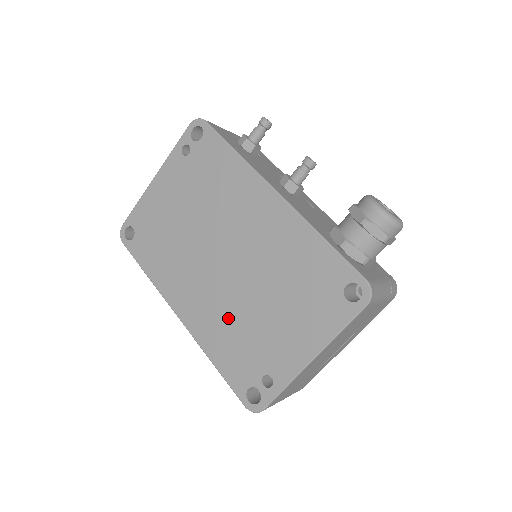
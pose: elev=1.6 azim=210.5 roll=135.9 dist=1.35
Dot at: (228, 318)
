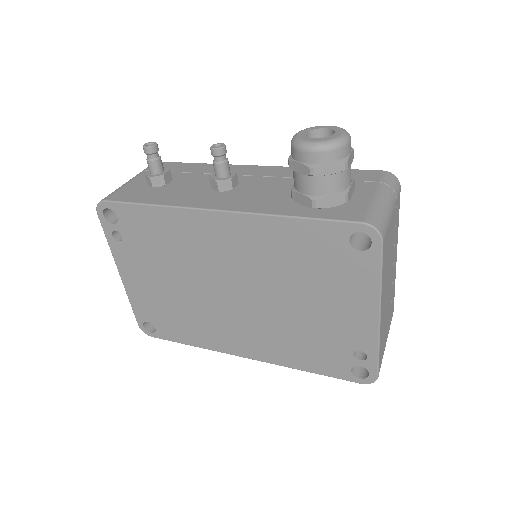
Dot at: (283, 333)
